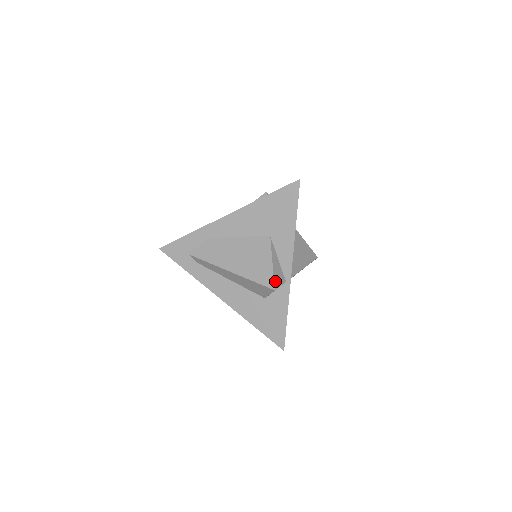
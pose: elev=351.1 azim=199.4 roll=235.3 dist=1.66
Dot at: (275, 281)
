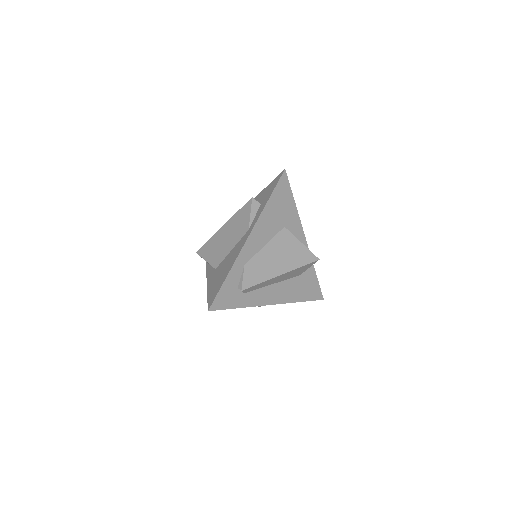
Dot at: (313, 254)
